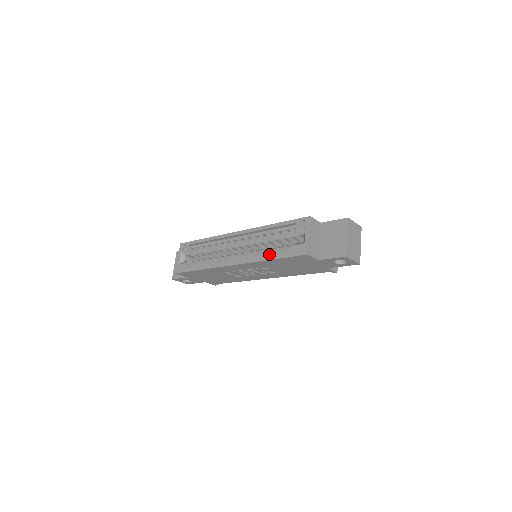
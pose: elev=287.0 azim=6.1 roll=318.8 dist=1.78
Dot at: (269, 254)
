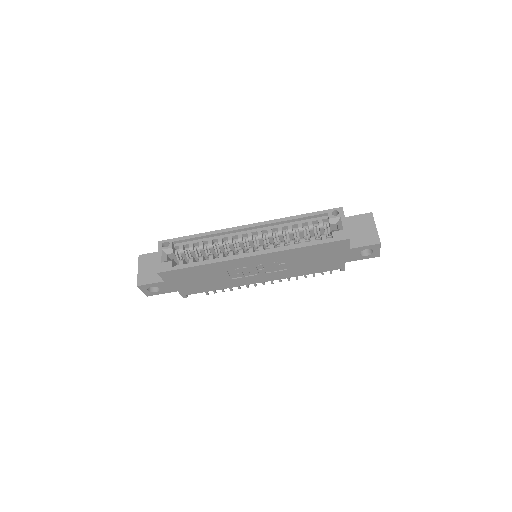
Dot at: (294, 244)
